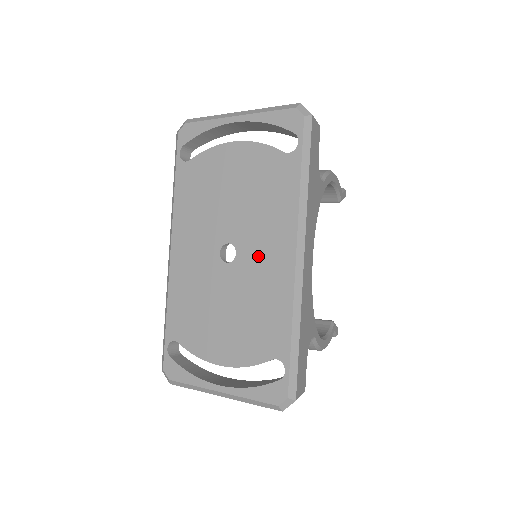
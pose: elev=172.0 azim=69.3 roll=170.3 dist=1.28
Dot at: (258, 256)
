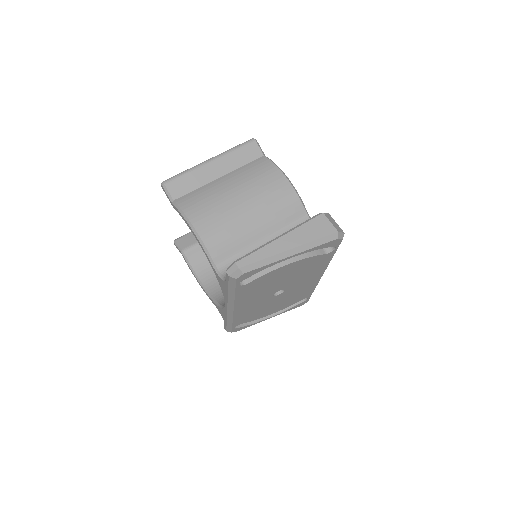
Dot at: (299, 285)
